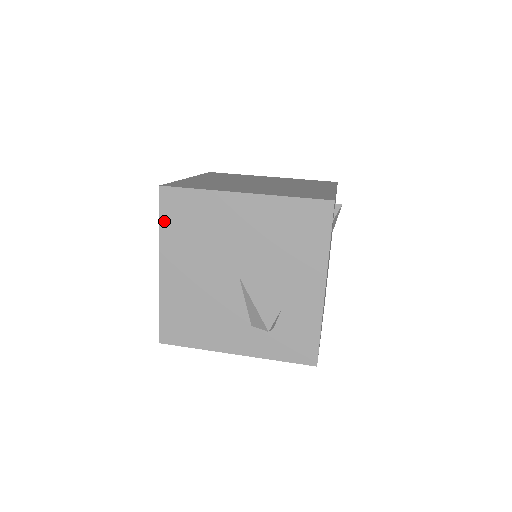
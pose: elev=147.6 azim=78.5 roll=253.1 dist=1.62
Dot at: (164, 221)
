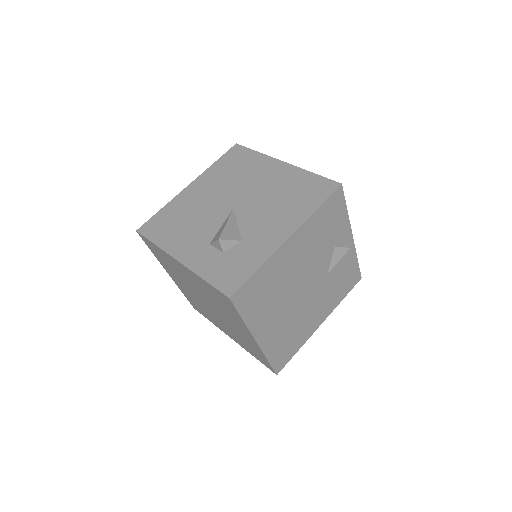
Dot at: (220, 161)
